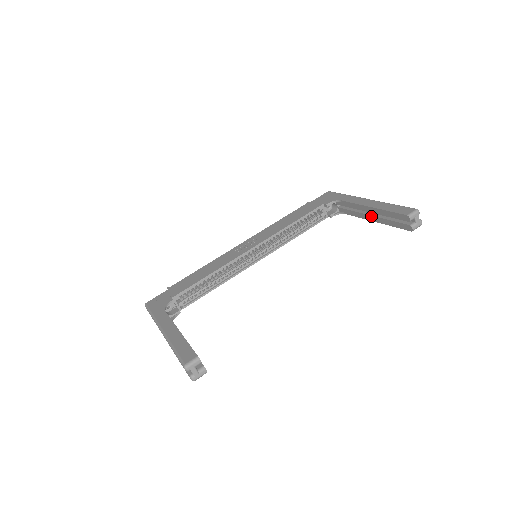
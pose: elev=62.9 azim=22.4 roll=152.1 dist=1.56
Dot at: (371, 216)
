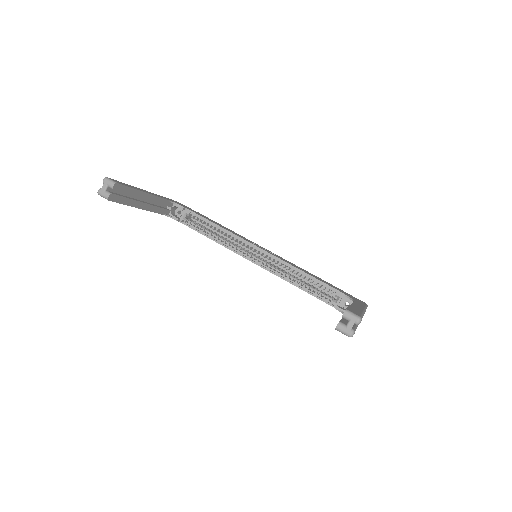
Dot at: occluded
